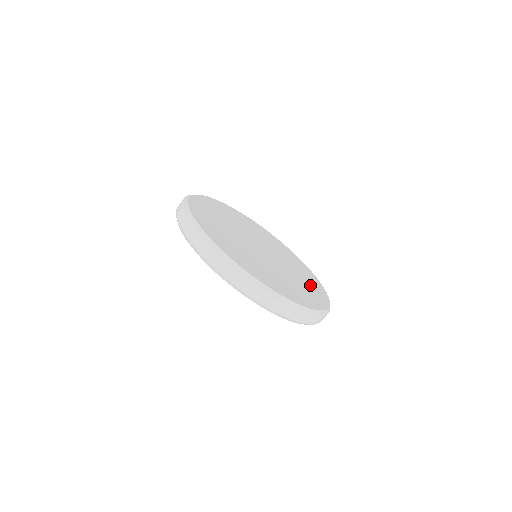
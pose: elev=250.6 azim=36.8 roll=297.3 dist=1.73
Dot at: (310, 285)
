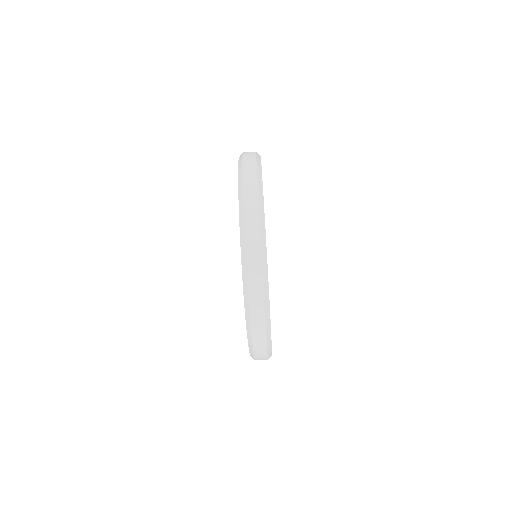
Dot at: occluded
